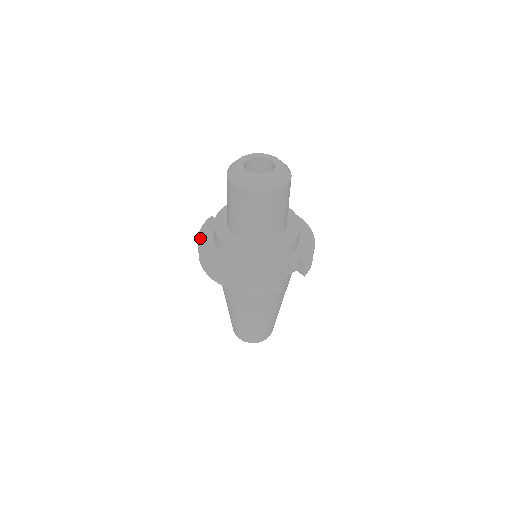
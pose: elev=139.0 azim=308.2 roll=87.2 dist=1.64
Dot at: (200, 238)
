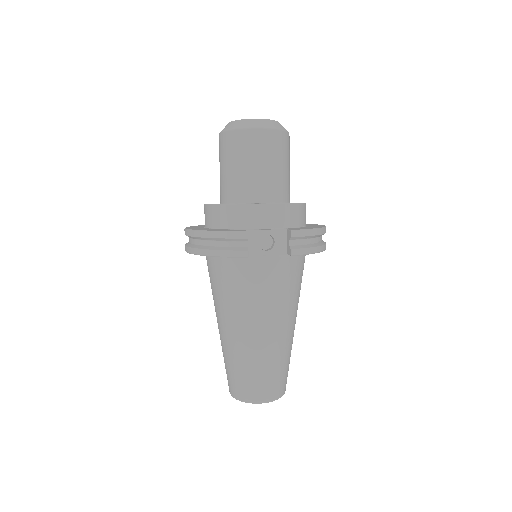
Dot at: (198, 225)
